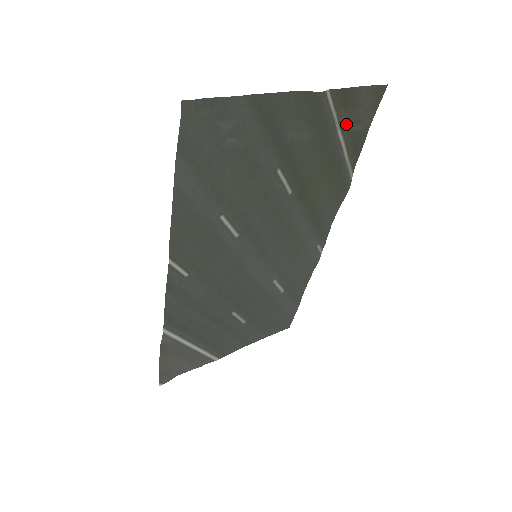
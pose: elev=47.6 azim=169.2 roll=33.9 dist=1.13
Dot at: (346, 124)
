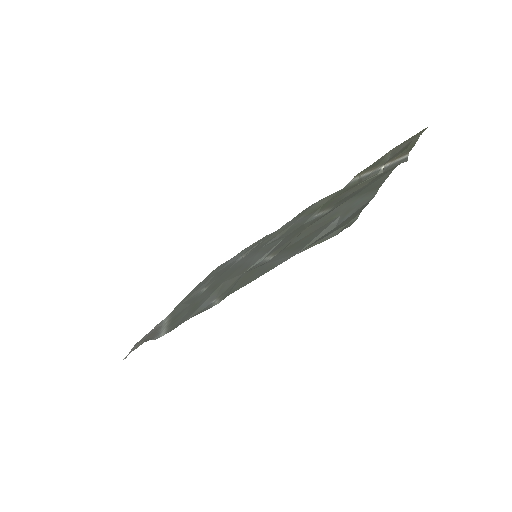
Dot at: (387, 161)
